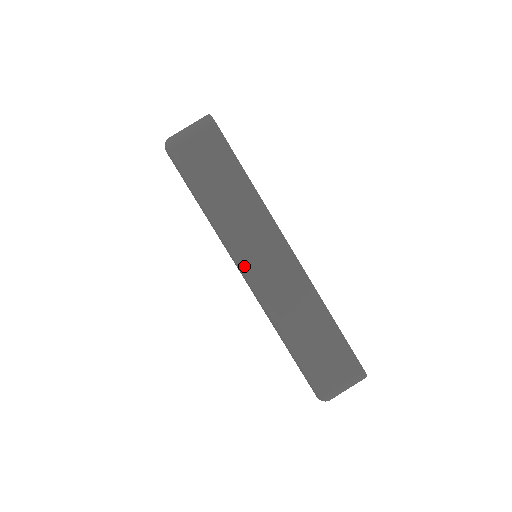
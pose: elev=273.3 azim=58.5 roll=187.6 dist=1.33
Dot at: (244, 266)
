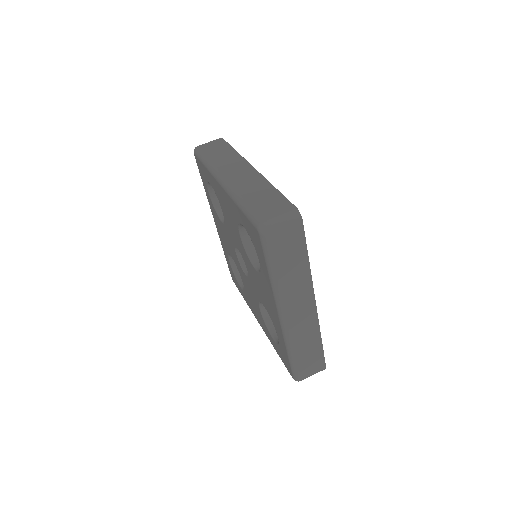
Dot at: (221, 176)
